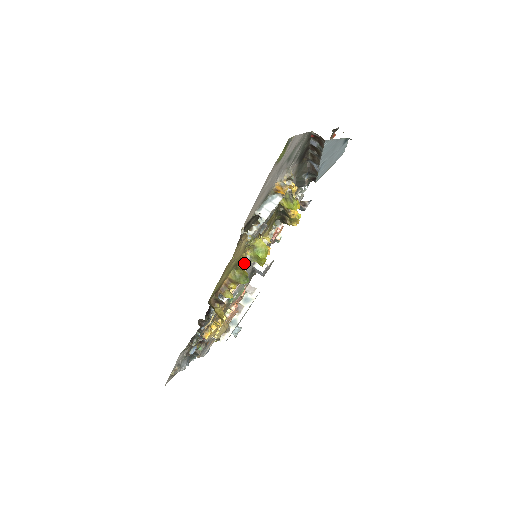
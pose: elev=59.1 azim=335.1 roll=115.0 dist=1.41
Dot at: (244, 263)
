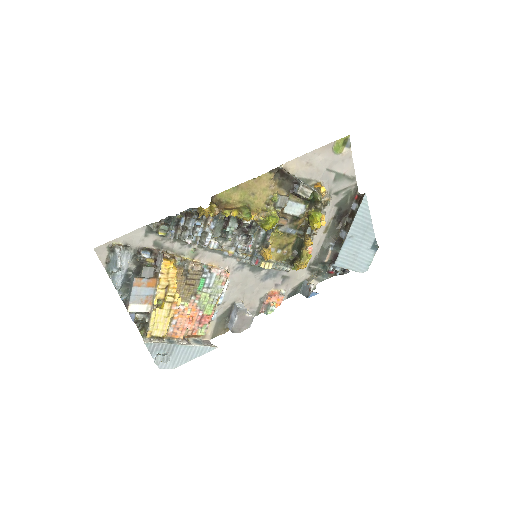
Dot at: (254, 216)
